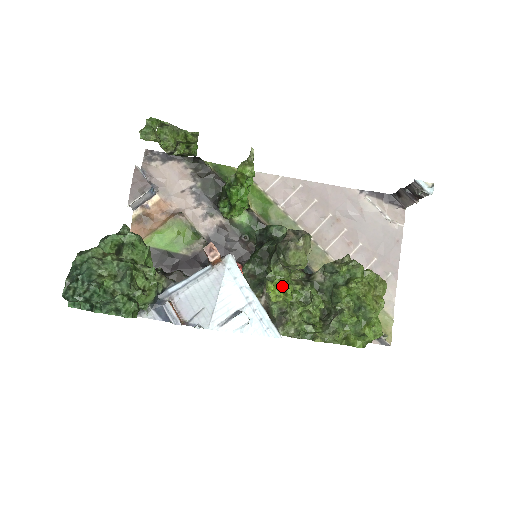
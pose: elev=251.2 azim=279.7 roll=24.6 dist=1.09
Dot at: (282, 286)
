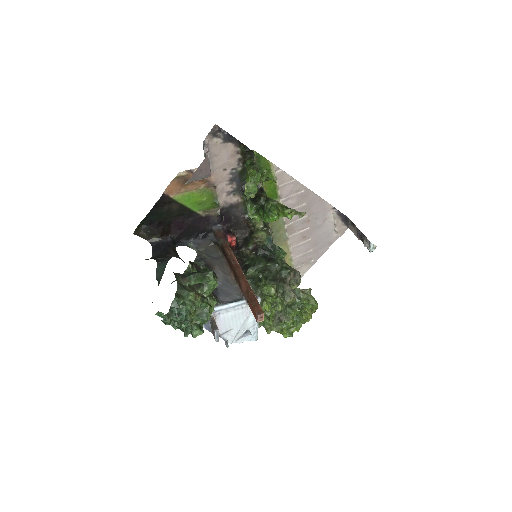
Dot at: (269, 302)
